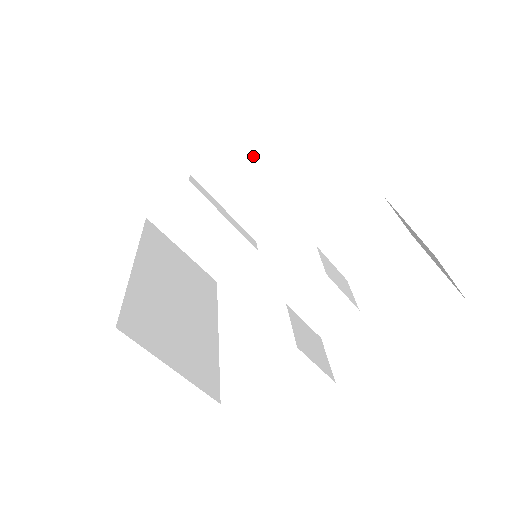
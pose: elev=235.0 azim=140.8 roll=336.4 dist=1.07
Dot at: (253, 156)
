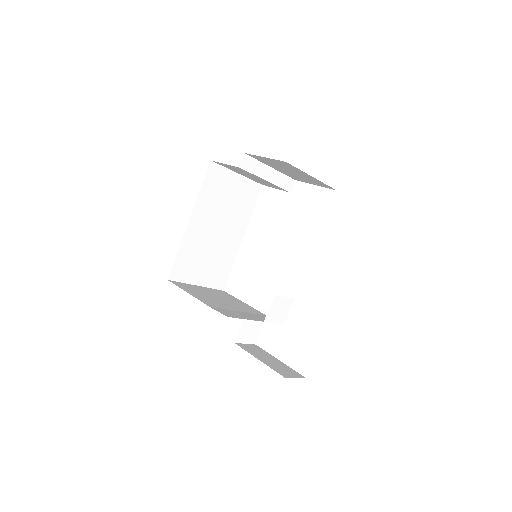
Dot at: (293, 168)
